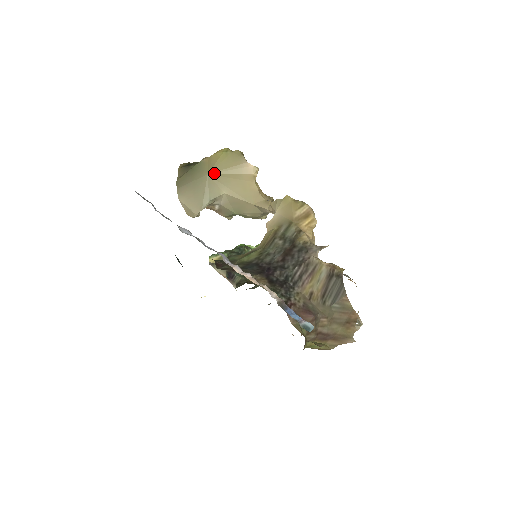
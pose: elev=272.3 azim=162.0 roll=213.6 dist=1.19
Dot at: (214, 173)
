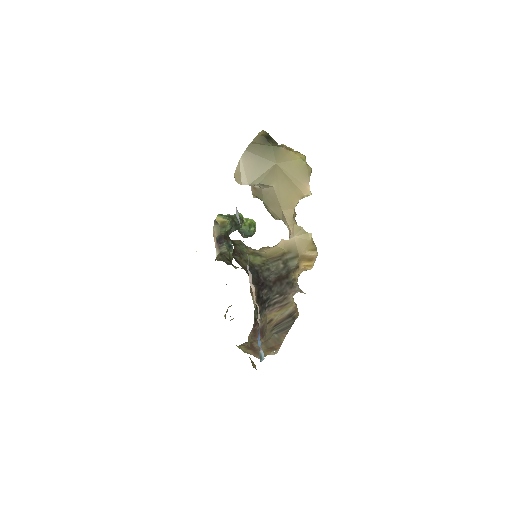
Dot at: (281, 167)
